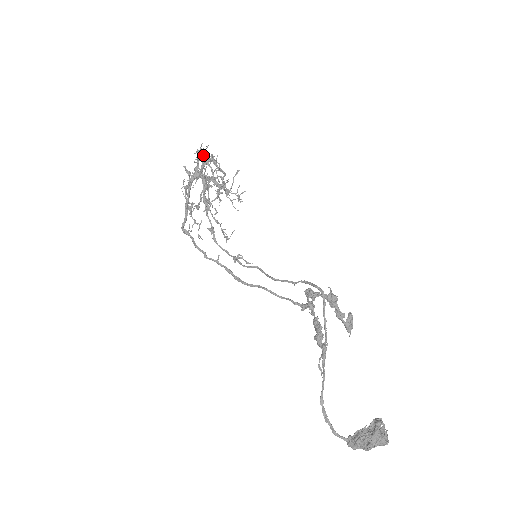
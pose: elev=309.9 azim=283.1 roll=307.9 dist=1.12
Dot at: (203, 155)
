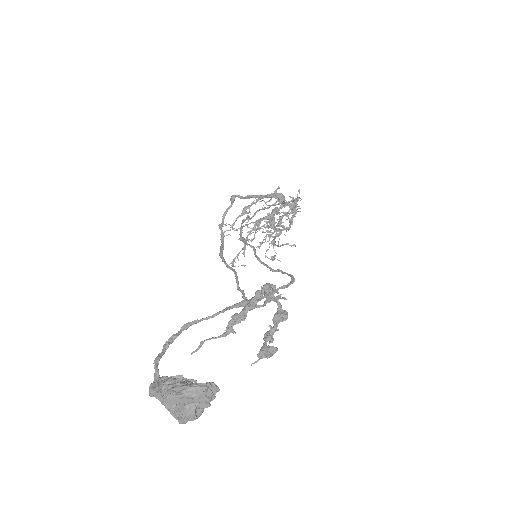
Dot at: (297, 196)
